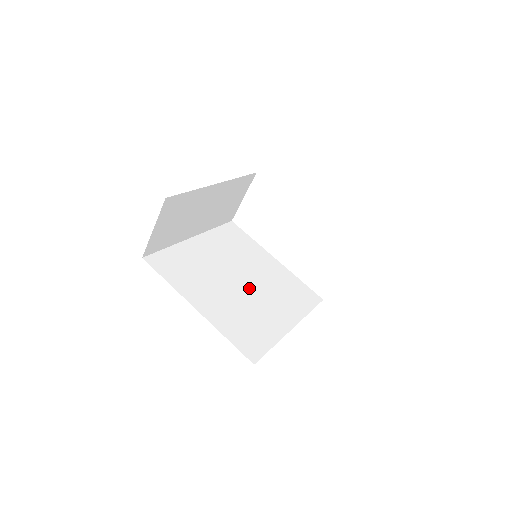
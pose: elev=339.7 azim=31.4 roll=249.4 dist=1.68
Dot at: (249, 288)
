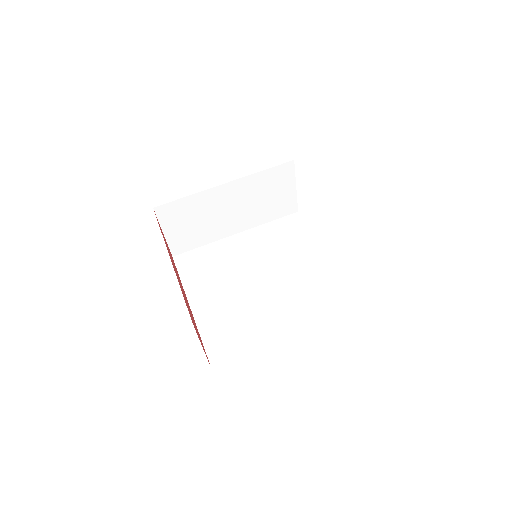
Dot at: (264, 288)
